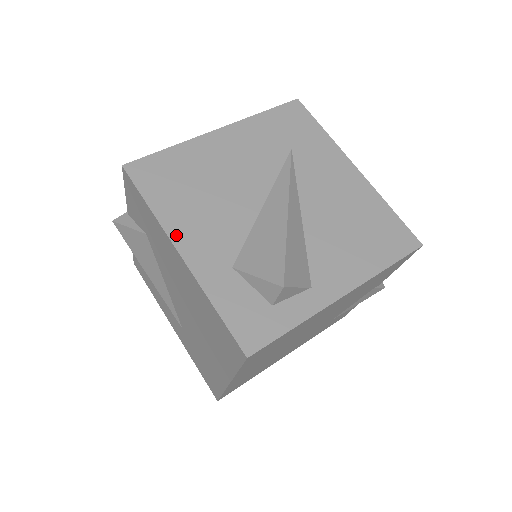
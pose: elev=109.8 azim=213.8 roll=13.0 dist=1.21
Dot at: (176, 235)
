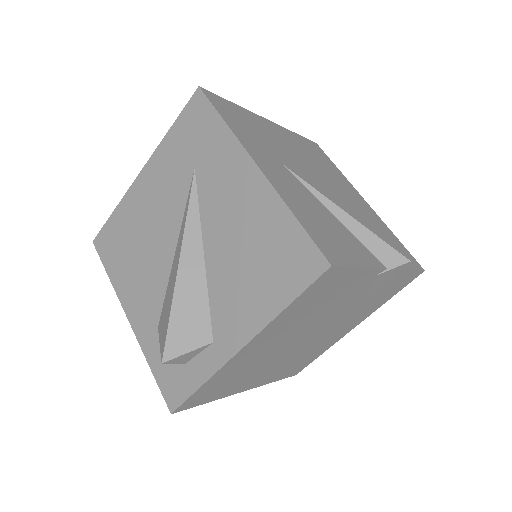
Dot at: (124, 301)
